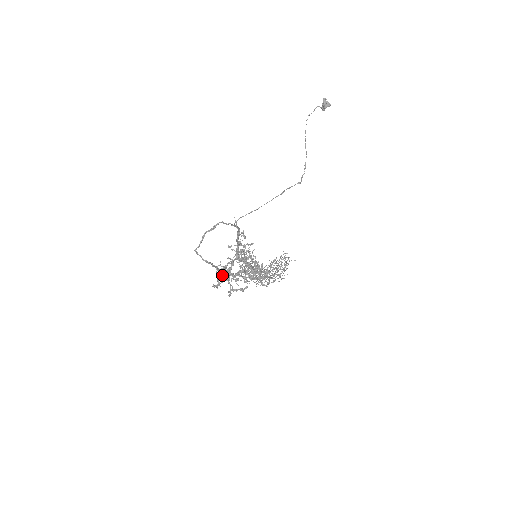
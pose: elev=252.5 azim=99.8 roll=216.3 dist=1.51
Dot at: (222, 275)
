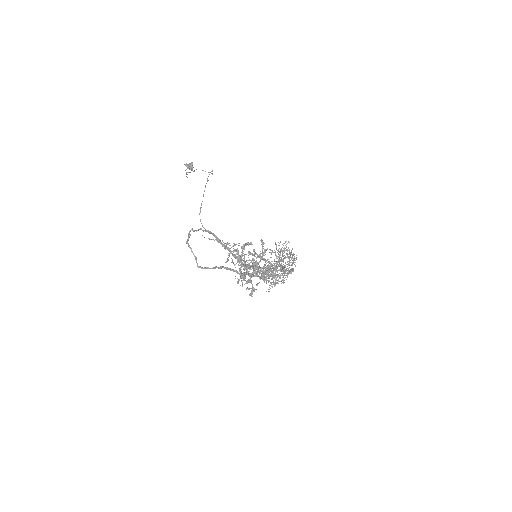
Dot at: (243, 275)
